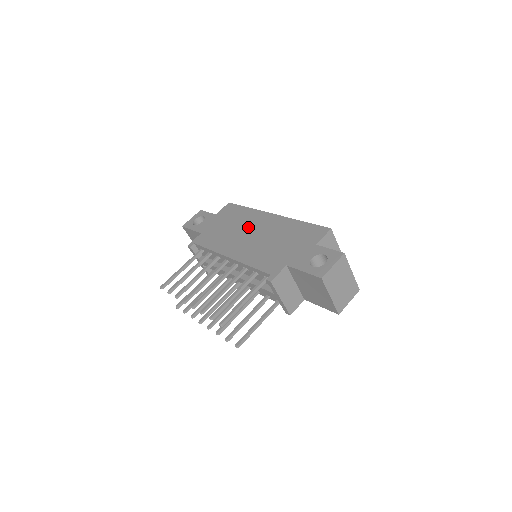
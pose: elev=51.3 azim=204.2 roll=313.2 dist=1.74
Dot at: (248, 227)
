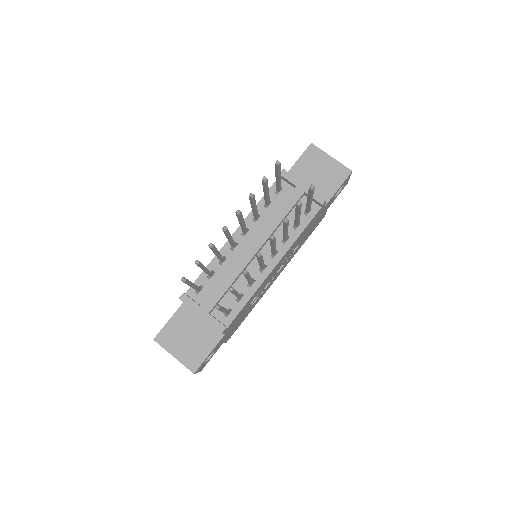
Dot at: occluded
